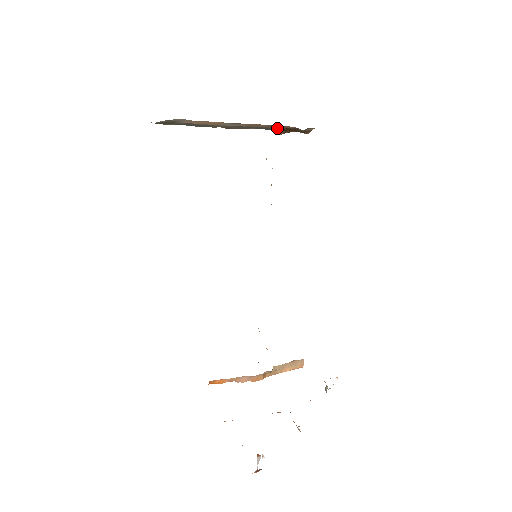
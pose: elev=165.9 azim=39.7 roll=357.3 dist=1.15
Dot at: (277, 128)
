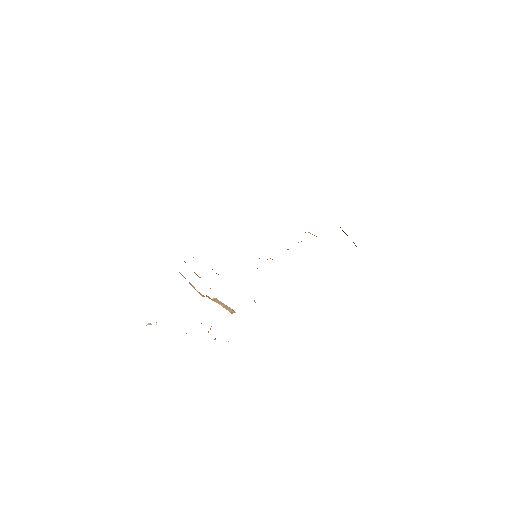
Dot at: occluded
